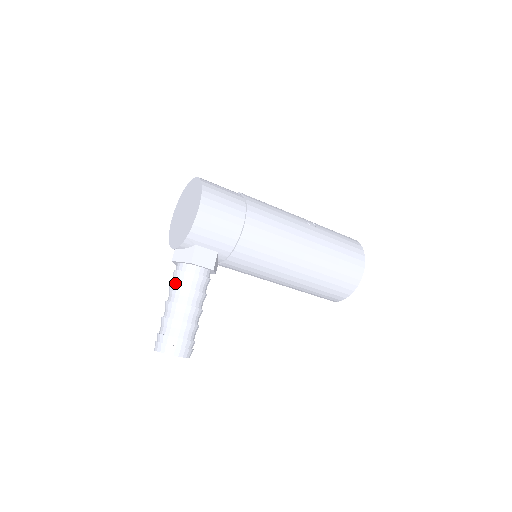
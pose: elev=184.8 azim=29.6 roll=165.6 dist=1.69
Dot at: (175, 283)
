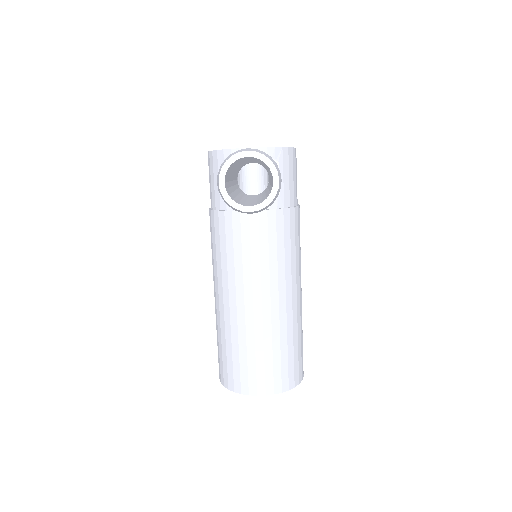
Dot at: occluded
